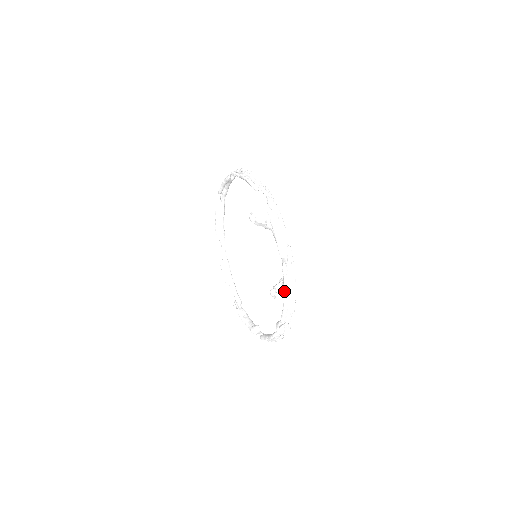
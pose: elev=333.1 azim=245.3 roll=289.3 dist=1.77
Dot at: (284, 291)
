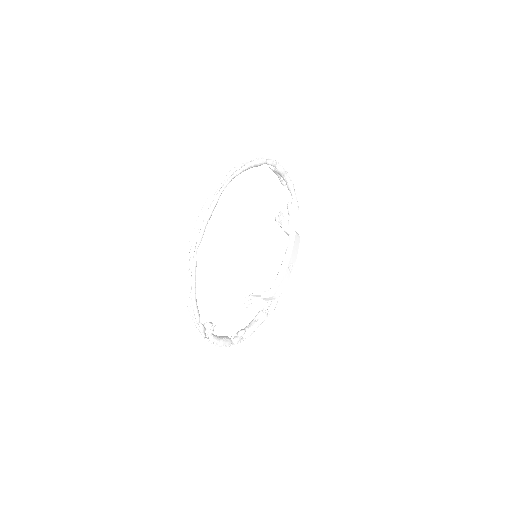
Dot at: (185, 282)
